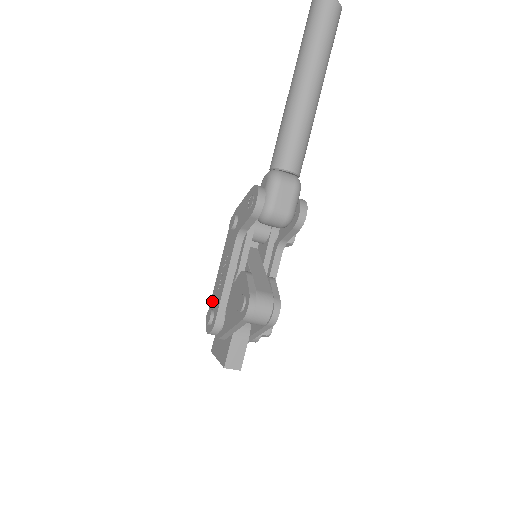
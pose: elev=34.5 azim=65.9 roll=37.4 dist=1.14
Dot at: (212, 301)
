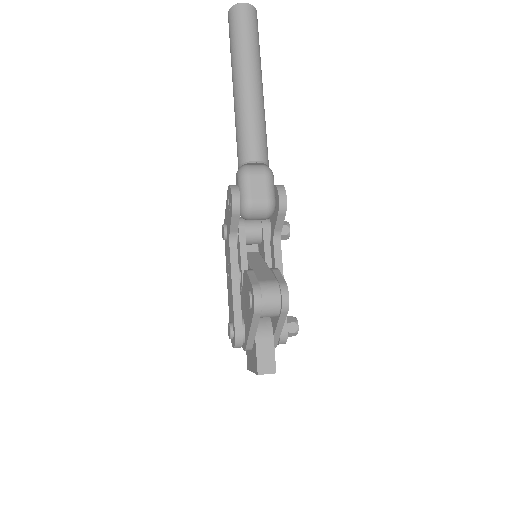
Dot at: (229, 315)
